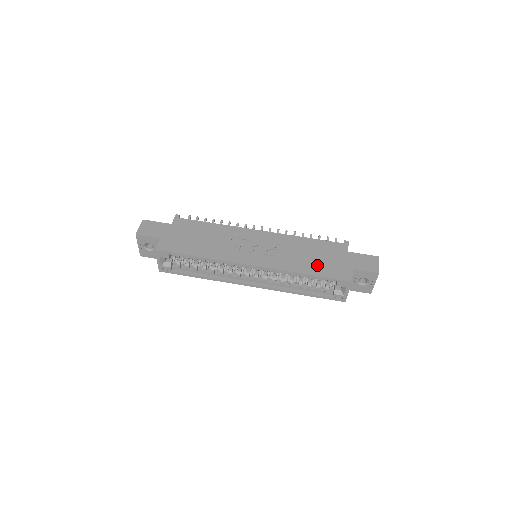
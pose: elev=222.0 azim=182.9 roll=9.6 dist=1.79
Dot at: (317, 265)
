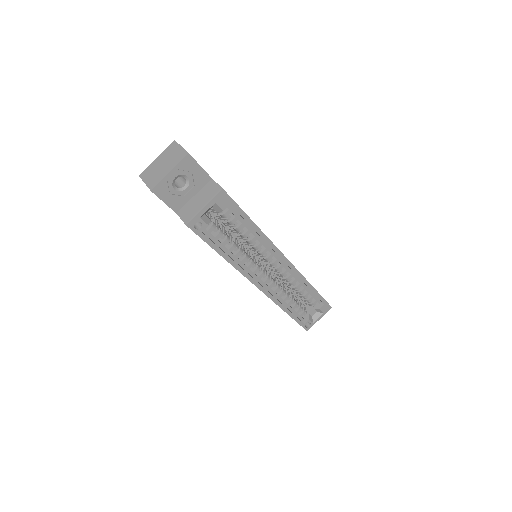
Dot at: occluded
